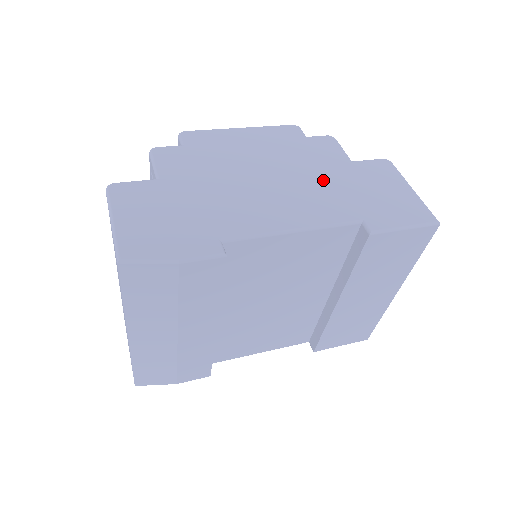
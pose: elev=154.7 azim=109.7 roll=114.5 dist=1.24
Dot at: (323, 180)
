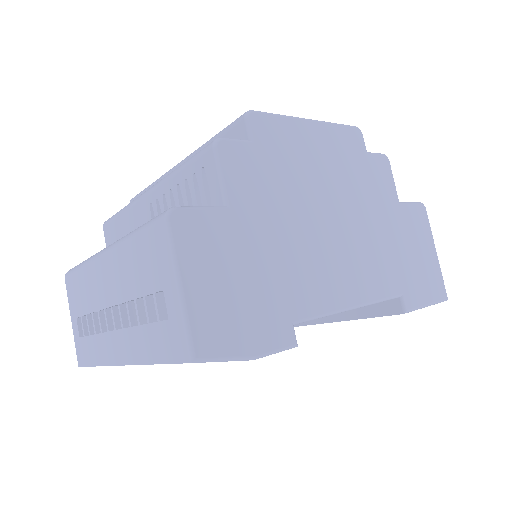
Dot at: (378, 231)
